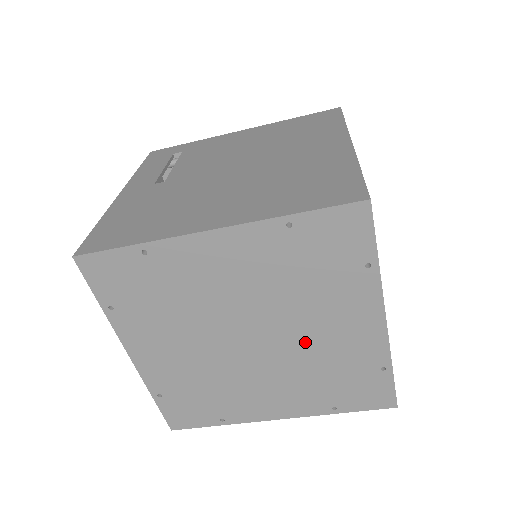
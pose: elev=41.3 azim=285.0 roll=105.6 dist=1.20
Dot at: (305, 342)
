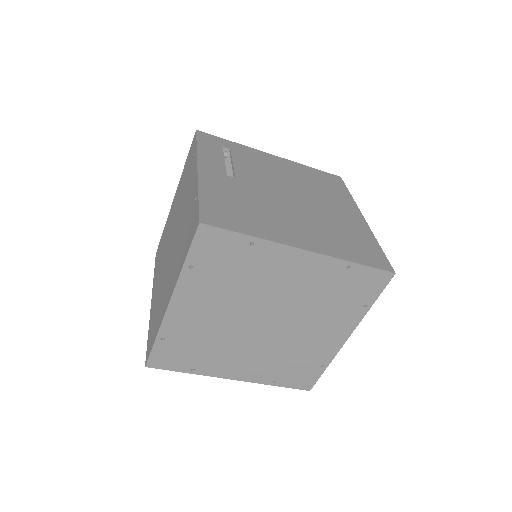
Dot at: (295, 336)
